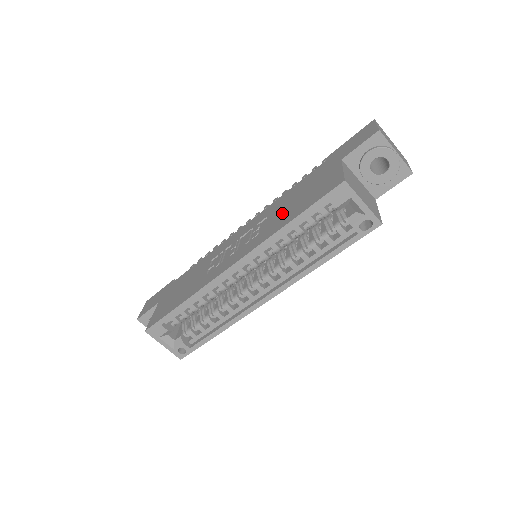
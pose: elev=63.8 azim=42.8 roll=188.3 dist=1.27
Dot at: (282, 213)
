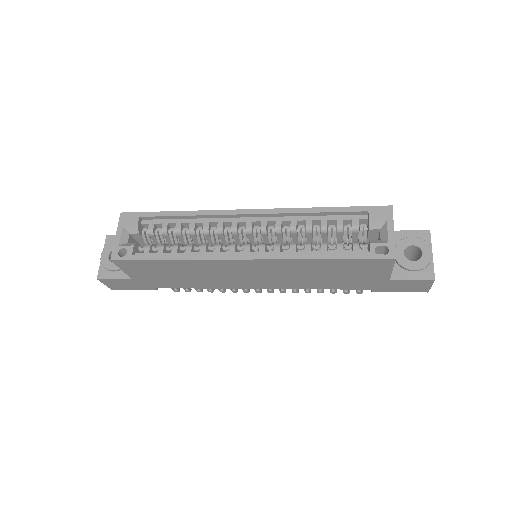
Dot at: occluded
